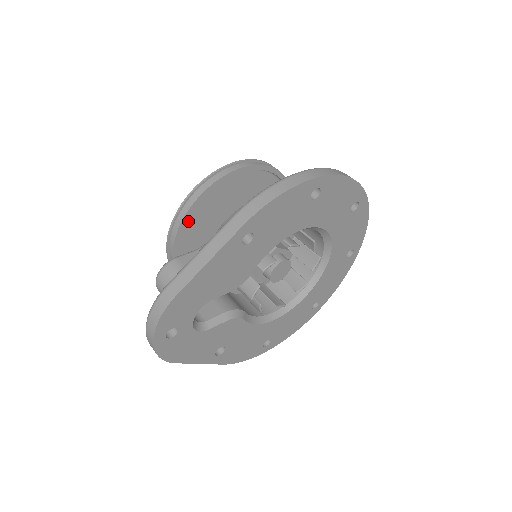
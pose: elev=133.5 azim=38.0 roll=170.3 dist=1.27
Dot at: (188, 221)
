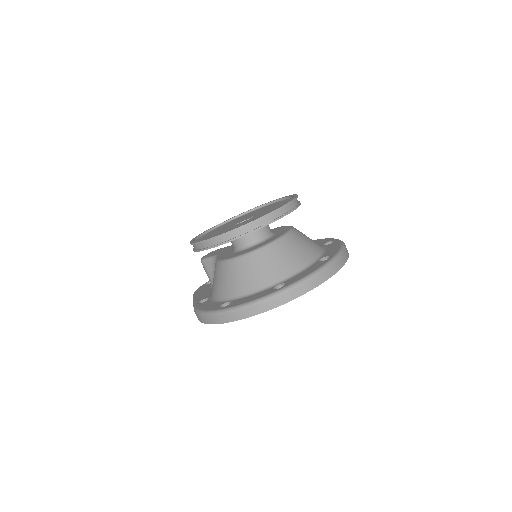
Dot at: occluded
